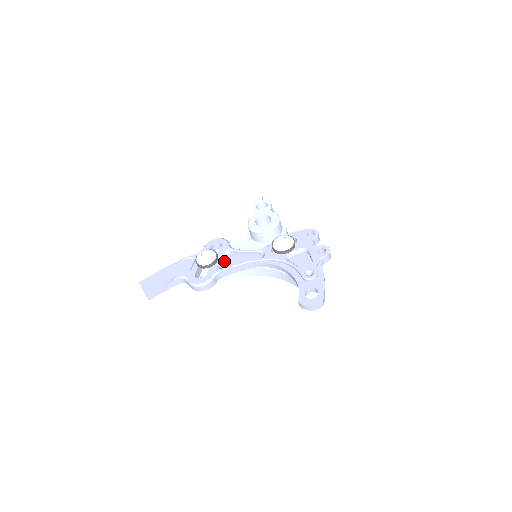
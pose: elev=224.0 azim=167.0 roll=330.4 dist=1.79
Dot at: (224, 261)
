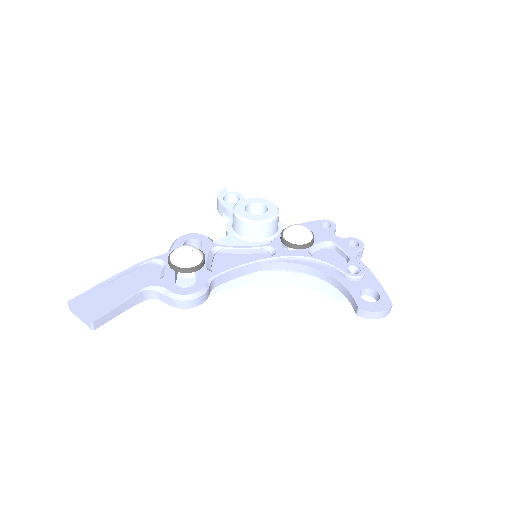
Dot at: (212, 263)
